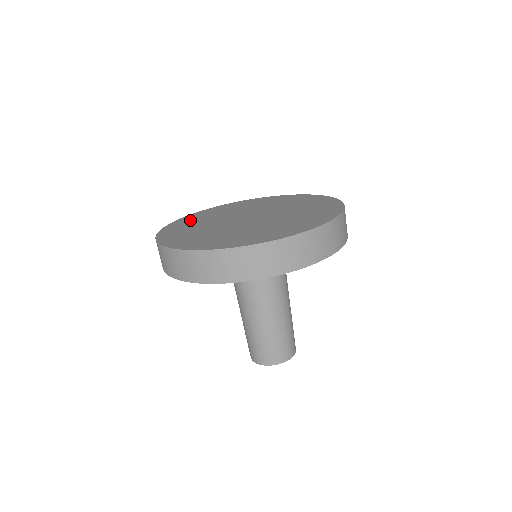
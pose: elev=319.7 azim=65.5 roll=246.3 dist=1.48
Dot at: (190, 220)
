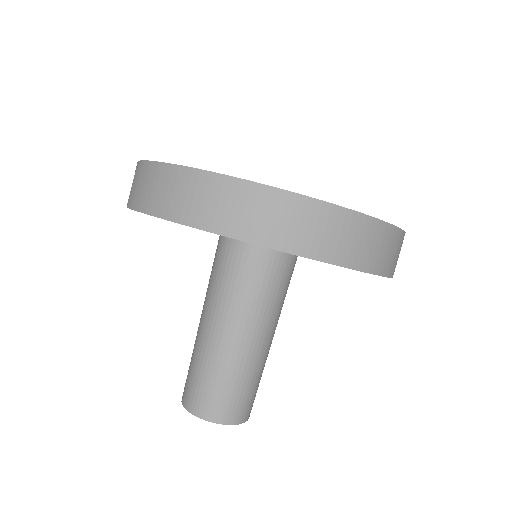
Dot at: occluded
